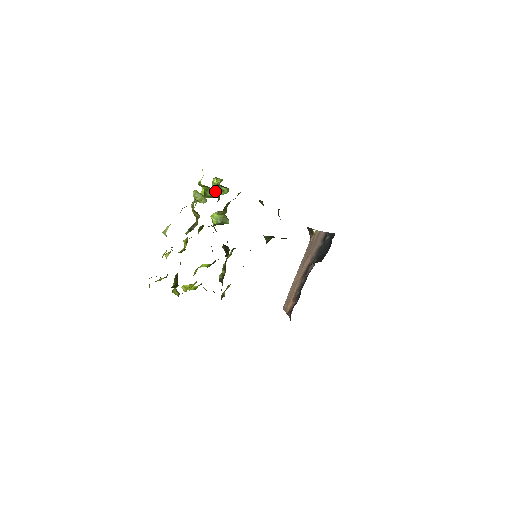
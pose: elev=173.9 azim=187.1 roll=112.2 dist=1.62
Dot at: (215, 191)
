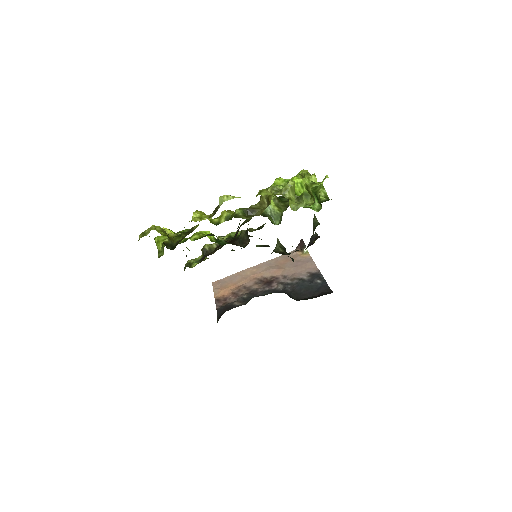
Dot at: occluded
